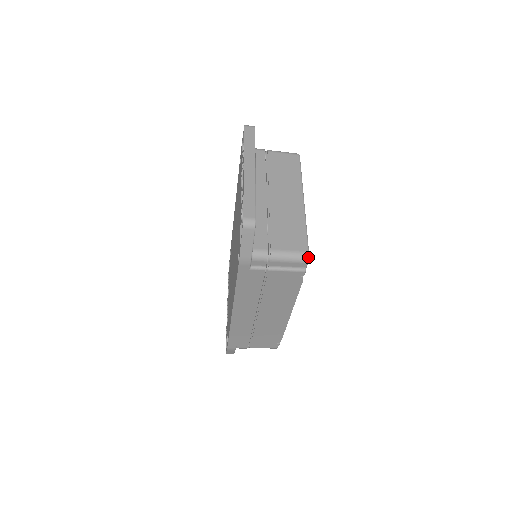
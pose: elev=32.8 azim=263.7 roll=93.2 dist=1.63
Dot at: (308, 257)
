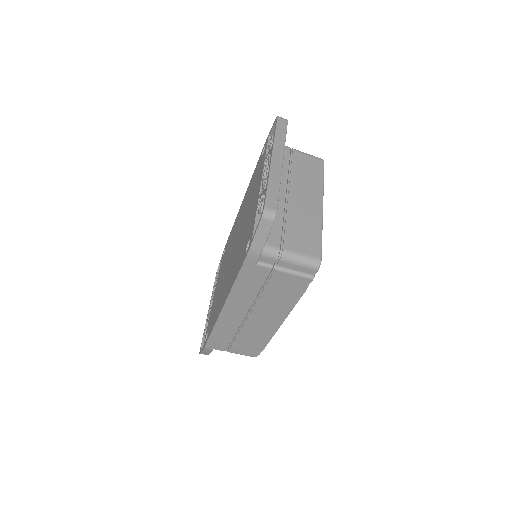
Dot at: (320, 264)
